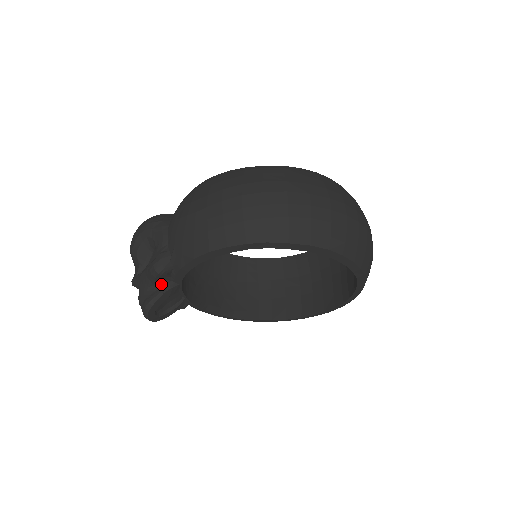
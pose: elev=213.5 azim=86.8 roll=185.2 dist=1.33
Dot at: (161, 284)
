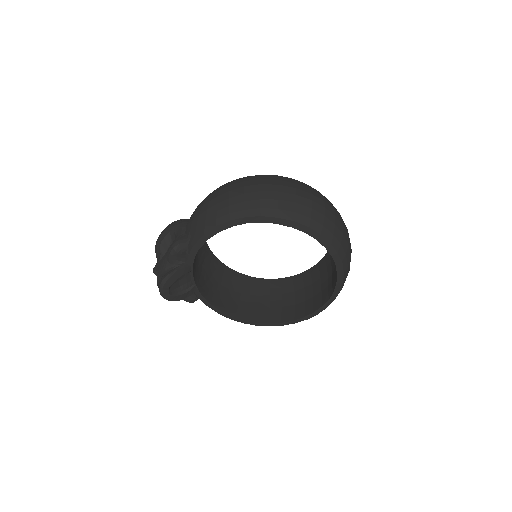
Dot at: (176, 264)
